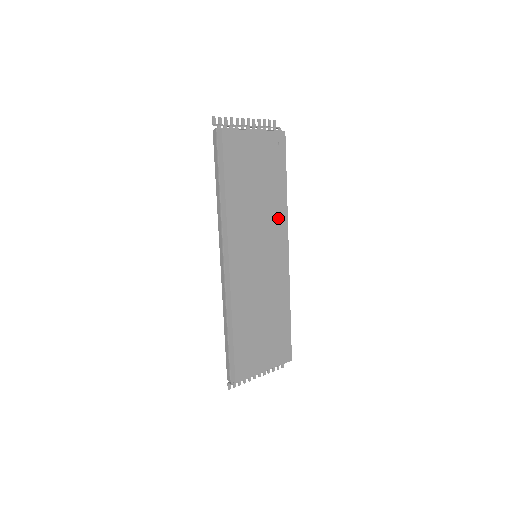
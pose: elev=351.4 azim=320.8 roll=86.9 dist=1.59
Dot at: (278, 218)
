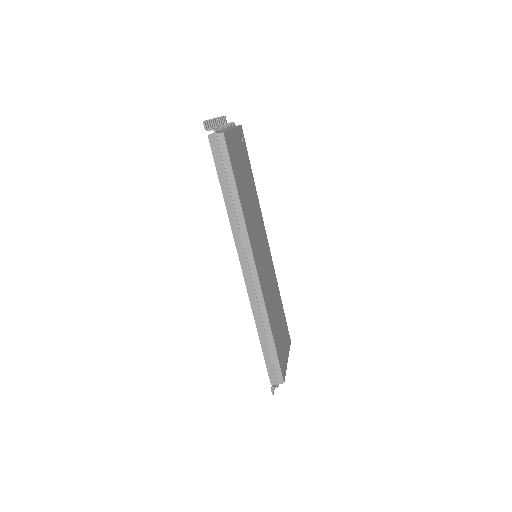
Dot at: (258, 213)
